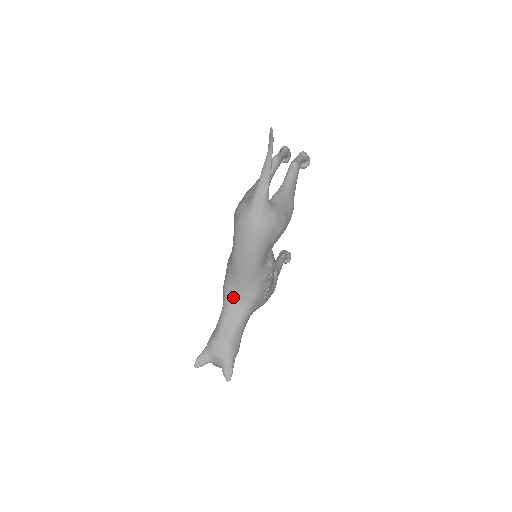
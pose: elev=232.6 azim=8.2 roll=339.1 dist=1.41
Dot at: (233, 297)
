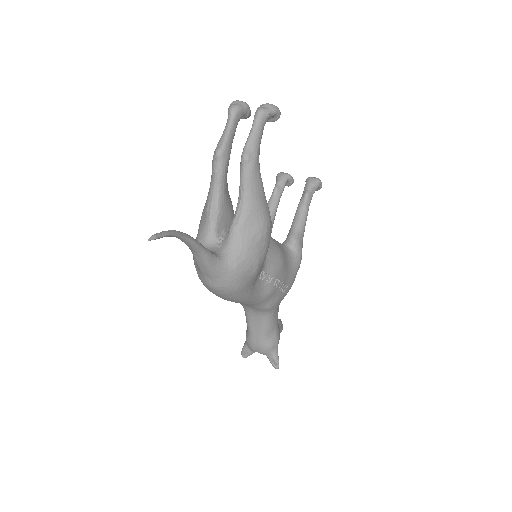
Dot at: (247, 307)
